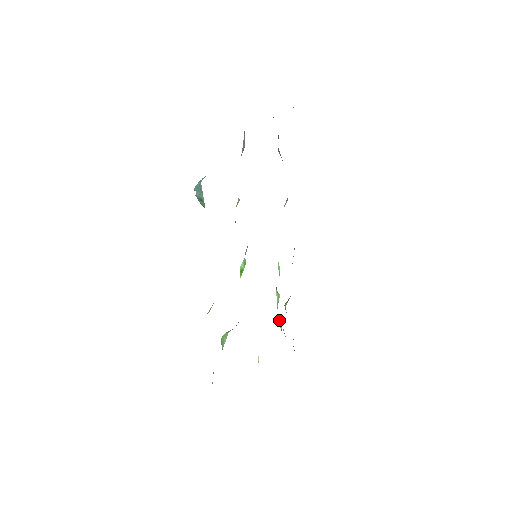
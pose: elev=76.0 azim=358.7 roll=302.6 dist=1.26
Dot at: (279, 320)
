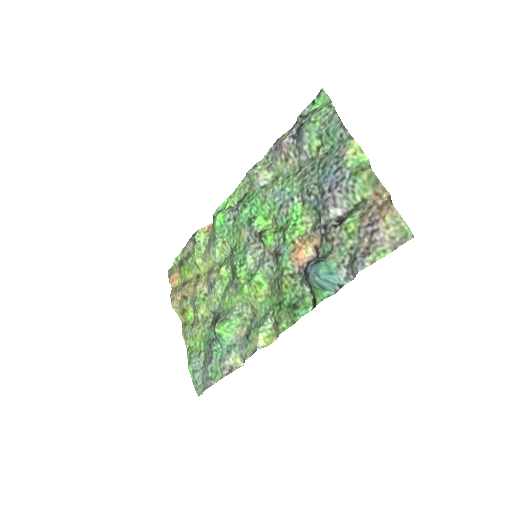
Dot at: (197, 260)
